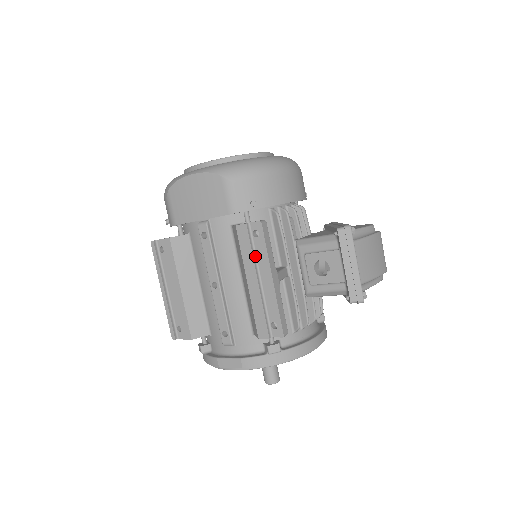
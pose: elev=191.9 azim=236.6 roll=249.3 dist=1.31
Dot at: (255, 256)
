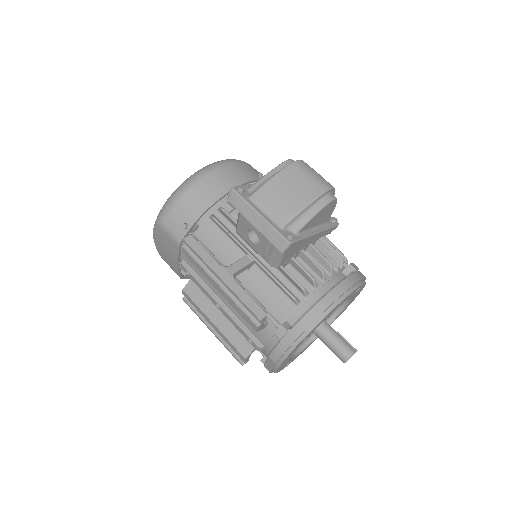
Dot at: (205, 266)
